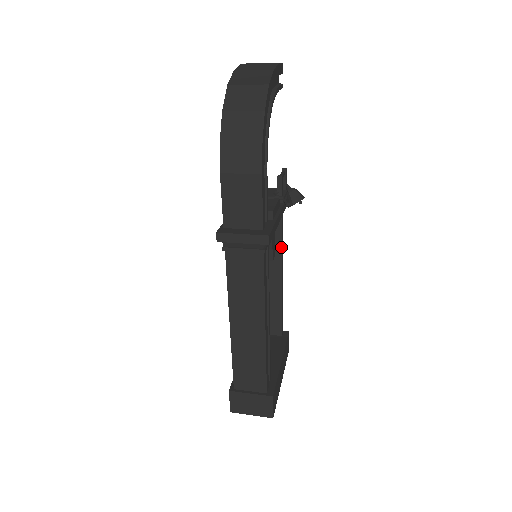
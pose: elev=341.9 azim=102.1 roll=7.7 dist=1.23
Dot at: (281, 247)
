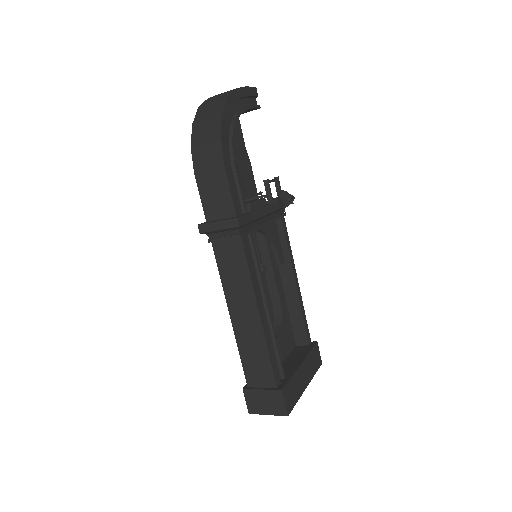
Dot at: (288, 251)
